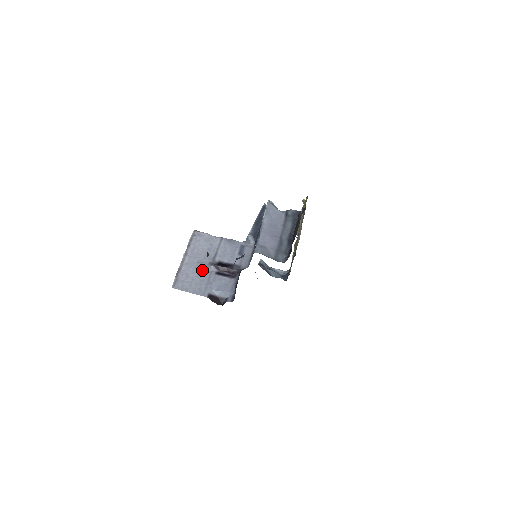
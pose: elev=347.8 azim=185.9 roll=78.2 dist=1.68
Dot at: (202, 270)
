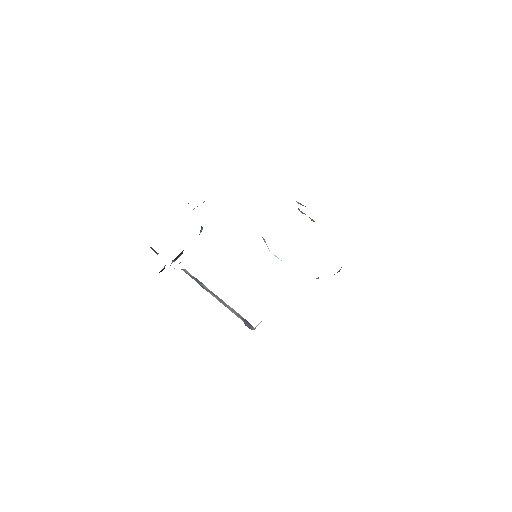
Dot at: occluded
